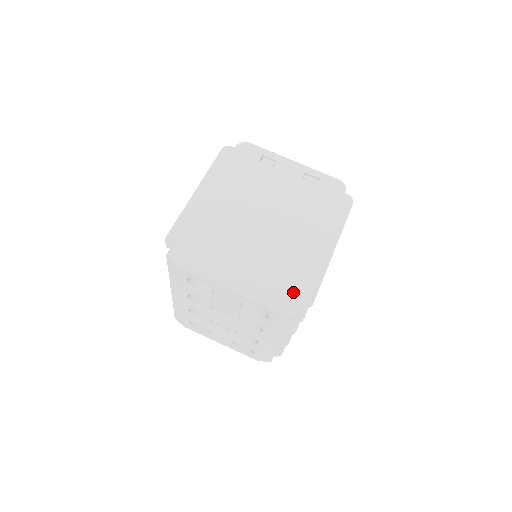
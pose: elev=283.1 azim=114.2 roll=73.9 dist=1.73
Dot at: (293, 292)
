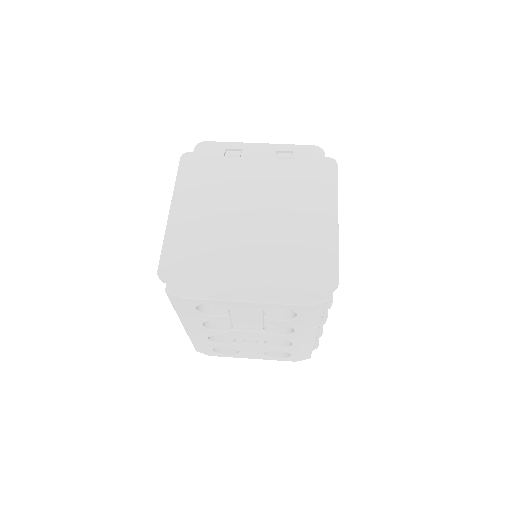
Dot at: (313, 280)
